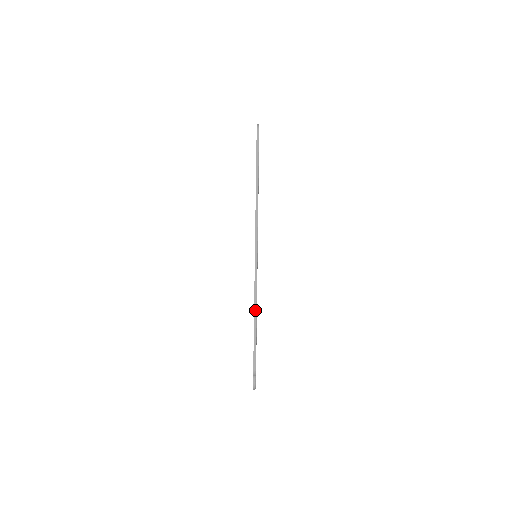
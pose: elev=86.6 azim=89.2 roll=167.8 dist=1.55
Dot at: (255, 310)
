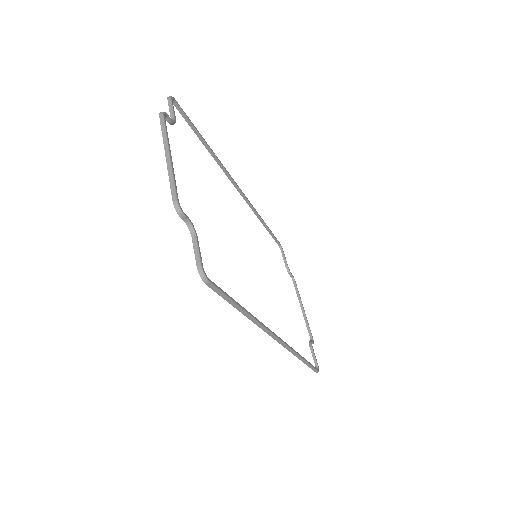
Dot at: (302, 360)
